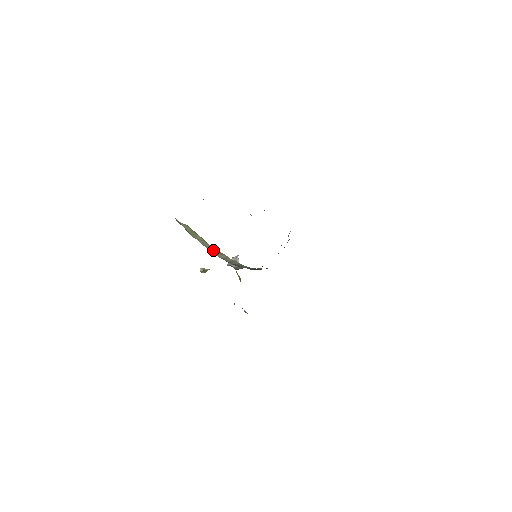
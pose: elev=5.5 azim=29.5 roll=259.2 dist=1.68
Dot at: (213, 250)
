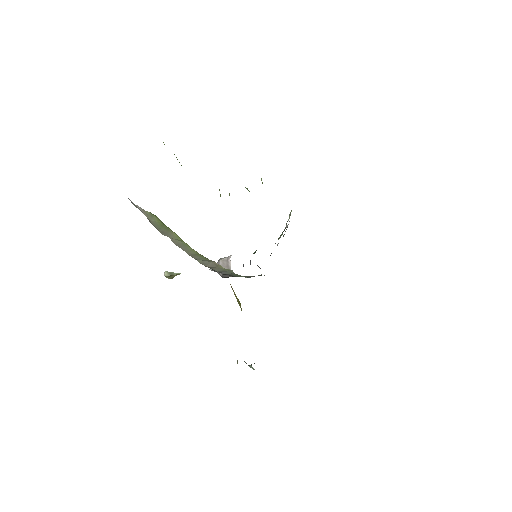
Dot at: (196, 255)
